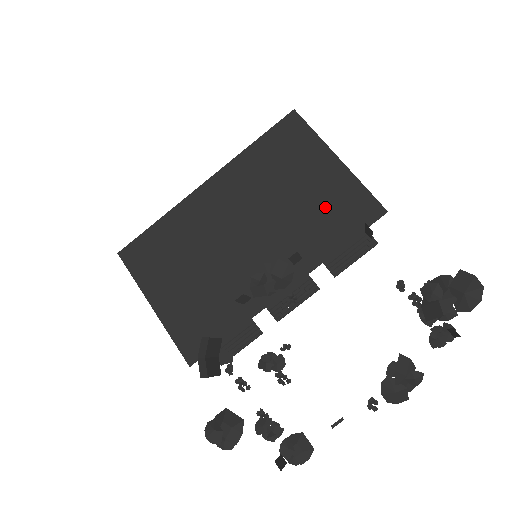
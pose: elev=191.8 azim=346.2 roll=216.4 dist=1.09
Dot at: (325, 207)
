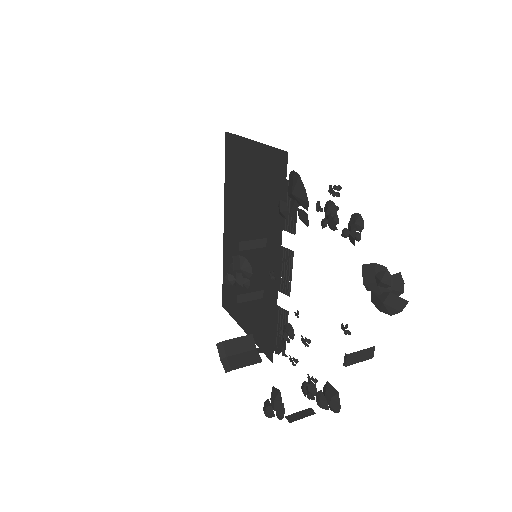
Dot at: (264, 185)
